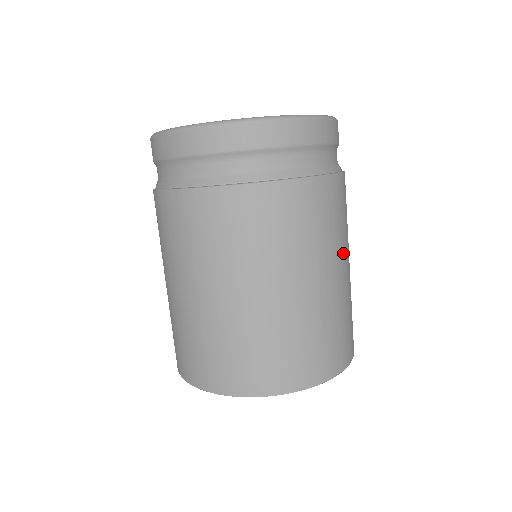
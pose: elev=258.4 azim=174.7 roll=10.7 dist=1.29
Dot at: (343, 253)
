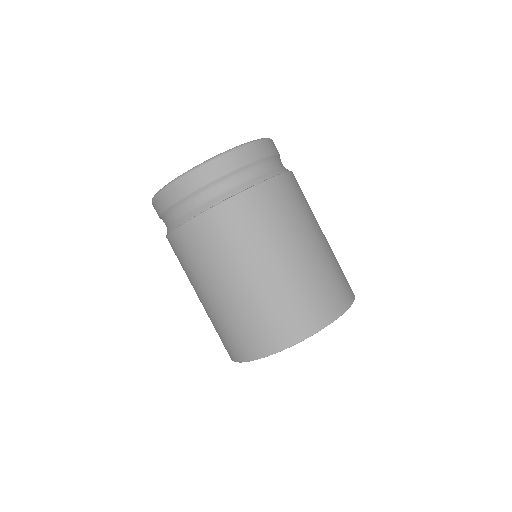
Dot at: occluded
